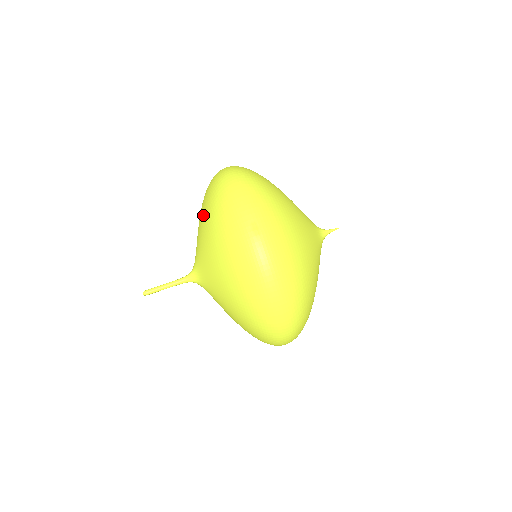
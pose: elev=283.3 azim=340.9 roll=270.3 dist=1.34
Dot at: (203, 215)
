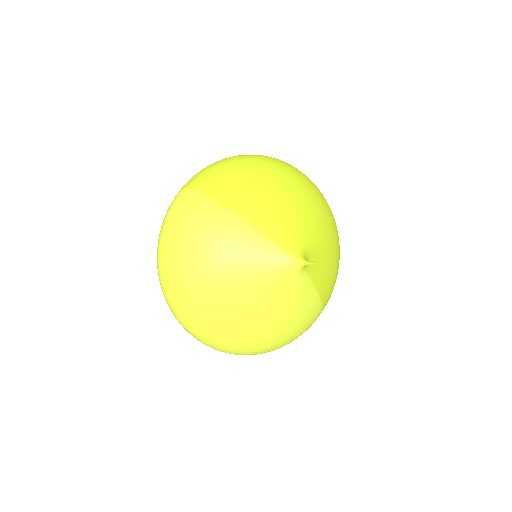
Dot at: occluded
